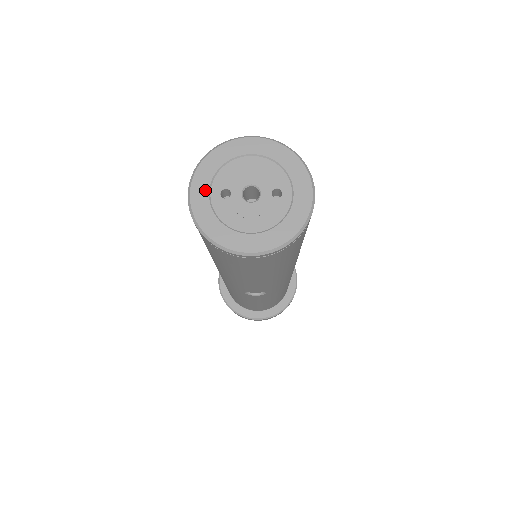
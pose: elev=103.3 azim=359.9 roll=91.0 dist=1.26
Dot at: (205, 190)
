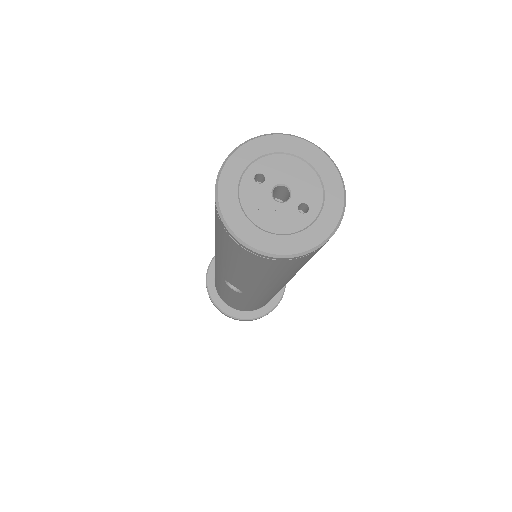
Dot at: (244, 163)
